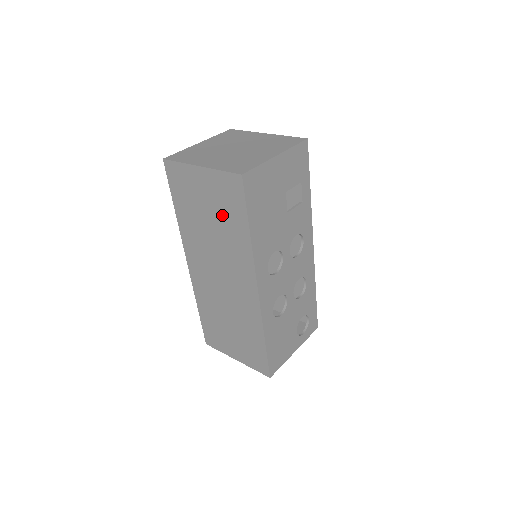
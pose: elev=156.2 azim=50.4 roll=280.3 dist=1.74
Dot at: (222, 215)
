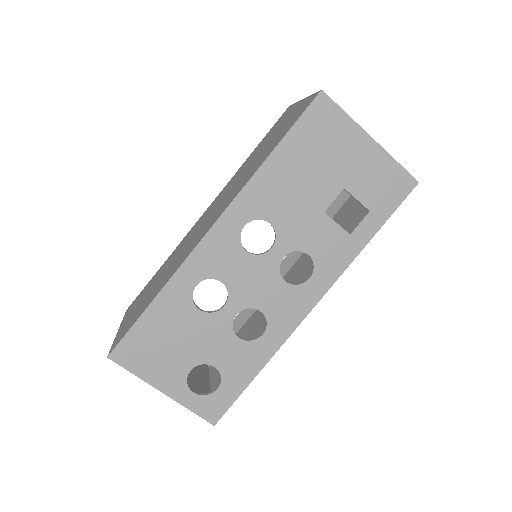
Dot at: (271, 143)
